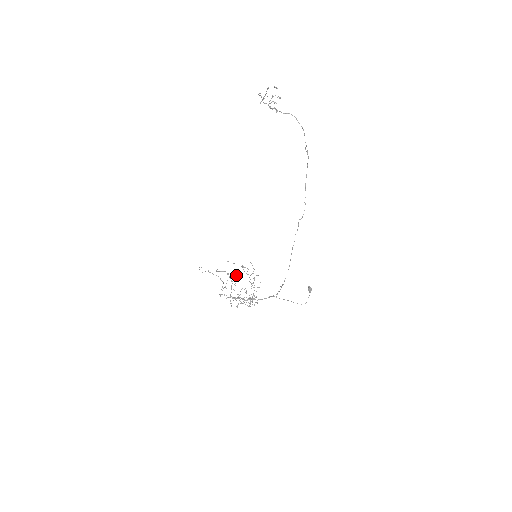
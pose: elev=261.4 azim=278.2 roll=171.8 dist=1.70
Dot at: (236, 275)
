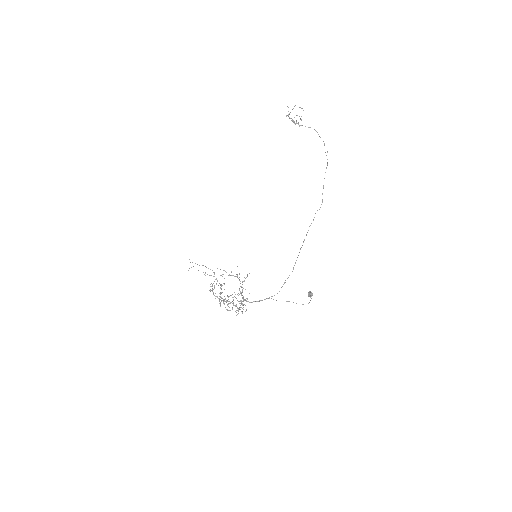
Dot at: occluded
